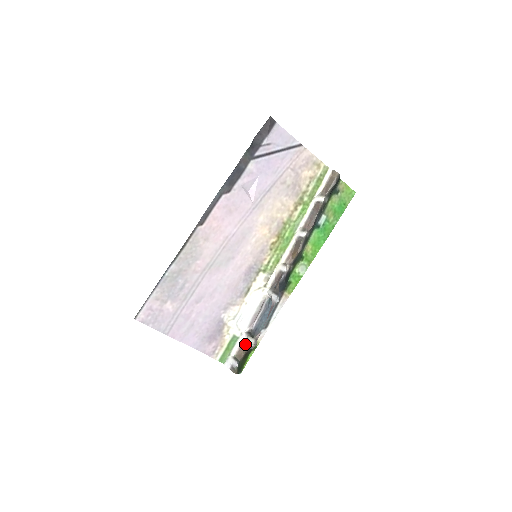
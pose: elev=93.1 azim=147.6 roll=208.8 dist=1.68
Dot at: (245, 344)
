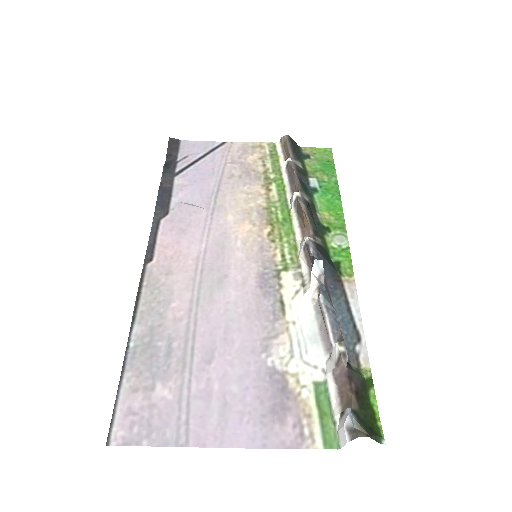
Dot at: (337, 374)
